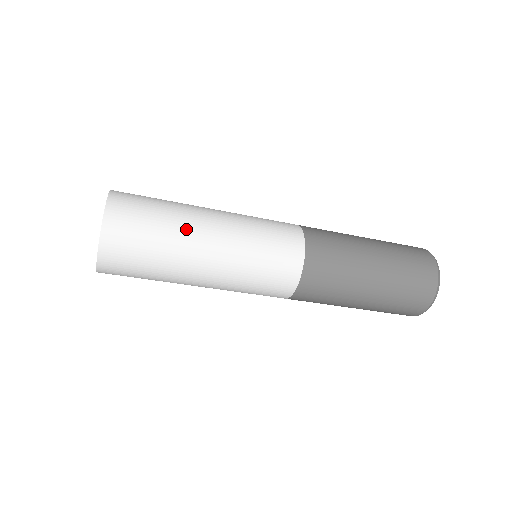
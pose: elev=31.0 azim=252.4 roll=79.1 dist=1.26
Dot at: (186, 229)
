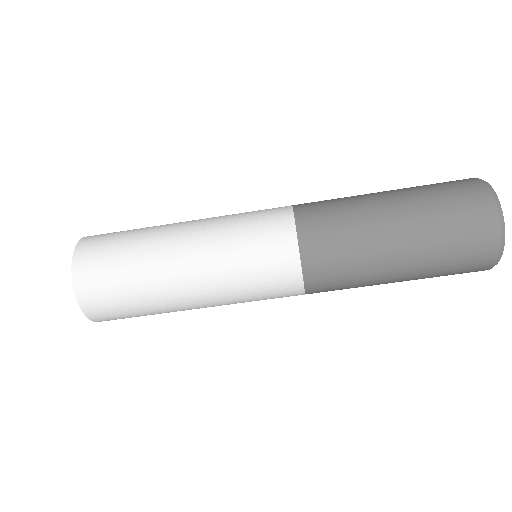
Dot at: (159, 228)
